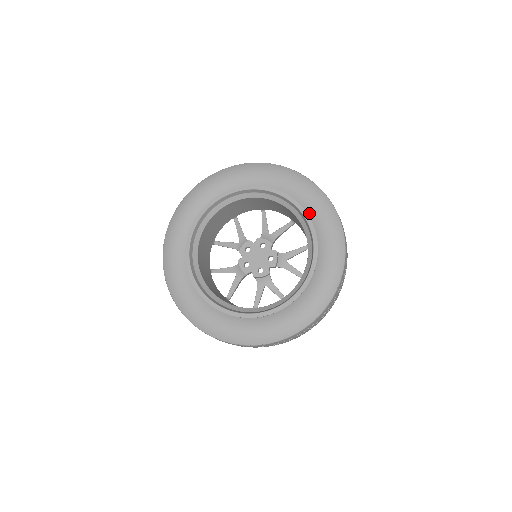
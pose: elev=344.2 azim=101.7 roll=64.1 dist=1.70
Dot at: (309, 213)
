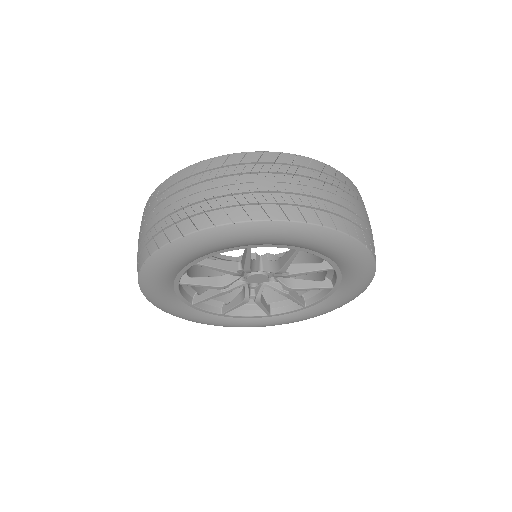
Dot at: occluded
